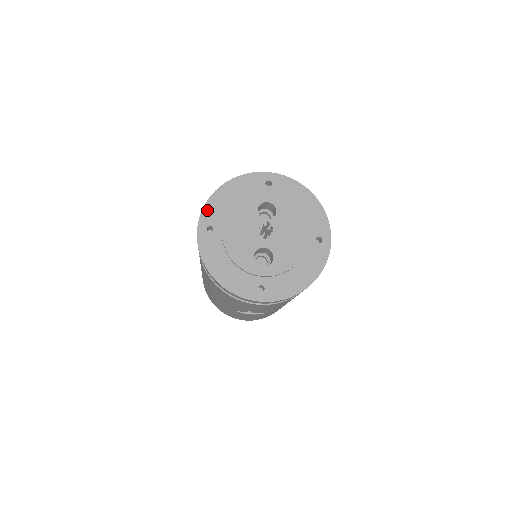
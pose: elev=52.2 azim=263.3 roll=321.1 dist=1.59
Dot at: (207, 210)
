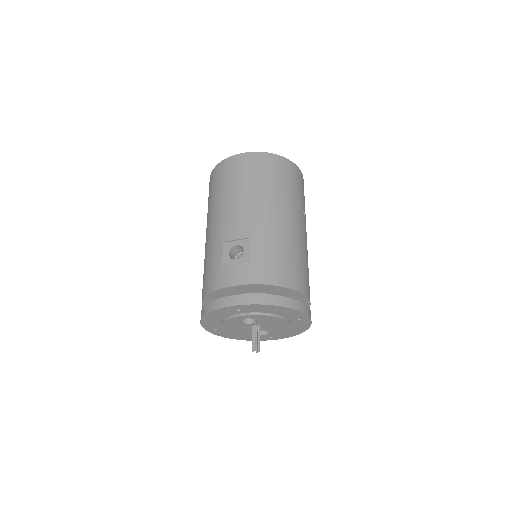
Dot at: (205, 325)
